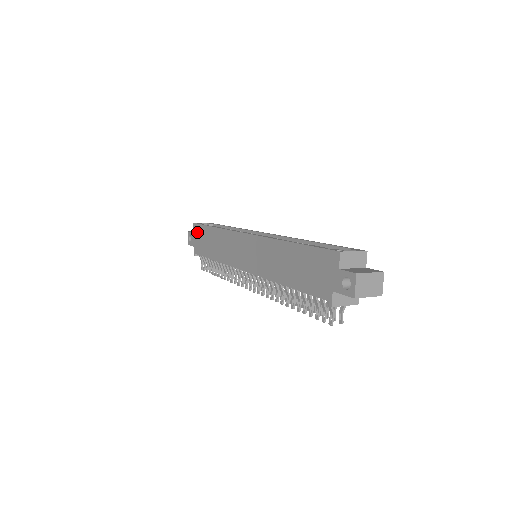
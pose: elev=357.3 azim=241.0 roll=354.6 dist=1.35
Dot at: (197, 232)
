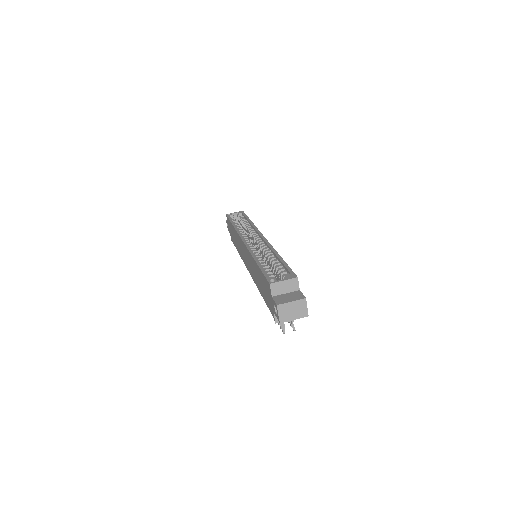
Dot at: (228, 223)
